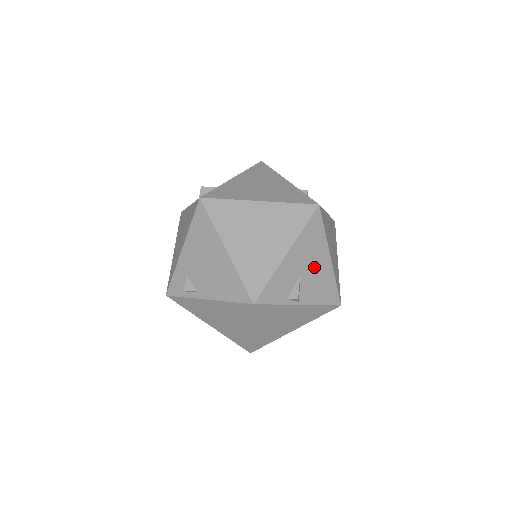
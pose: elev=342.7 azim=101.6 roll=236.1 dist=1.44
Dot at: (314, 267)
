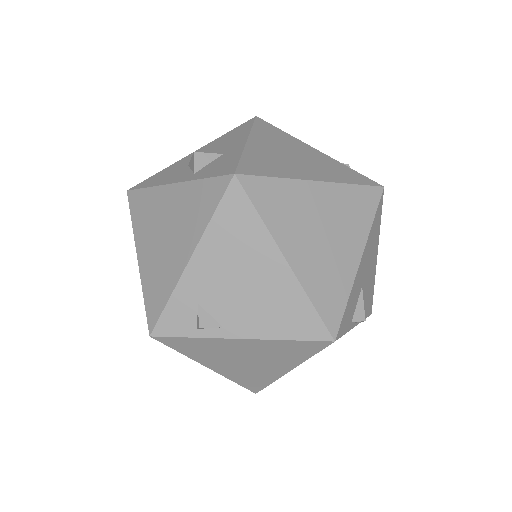
Dot at: (369, 272)
